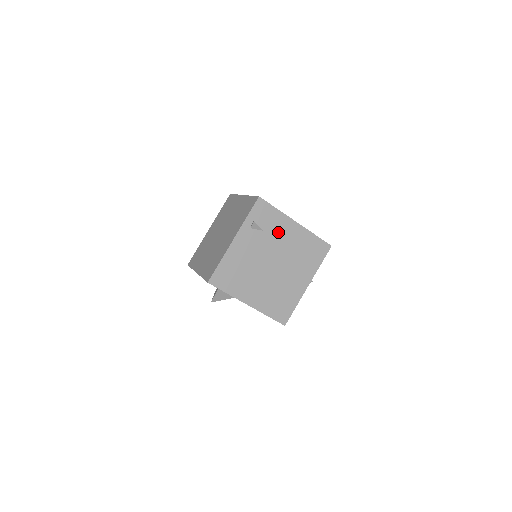
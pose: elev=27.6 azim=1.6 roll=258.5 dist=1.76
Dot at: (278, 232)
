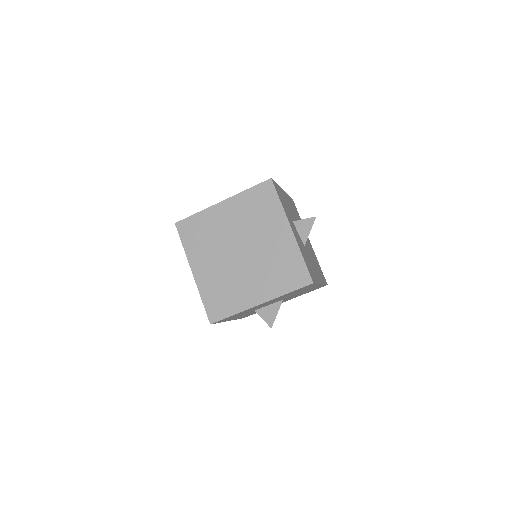
Dot at: (217, 226)
